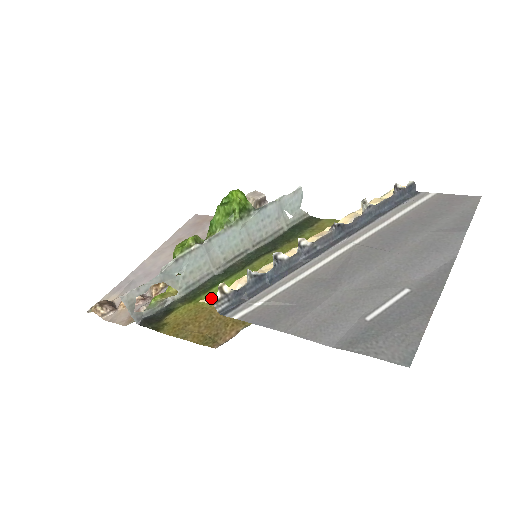
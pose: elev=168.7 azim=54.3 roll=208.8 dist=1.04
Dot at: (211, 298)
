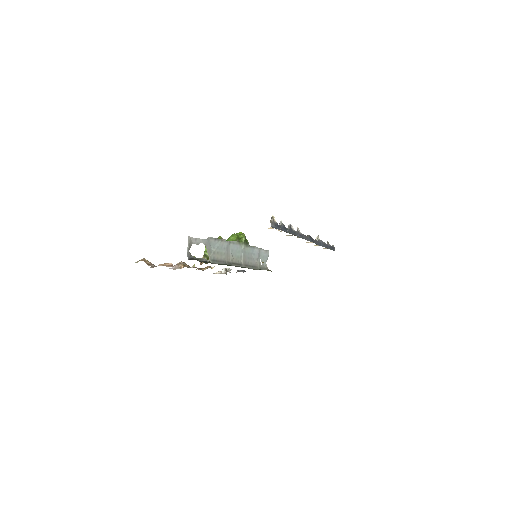
Dot at: occluded
